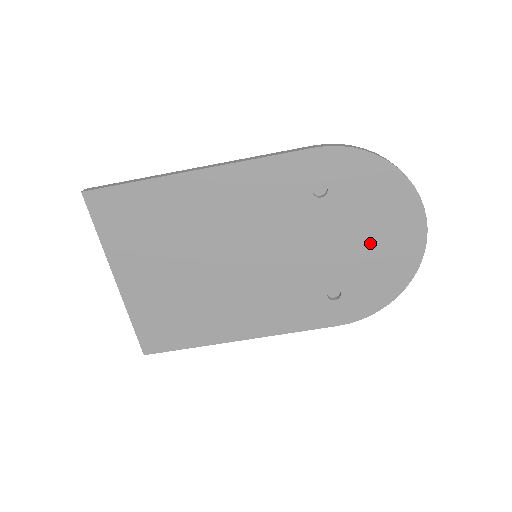
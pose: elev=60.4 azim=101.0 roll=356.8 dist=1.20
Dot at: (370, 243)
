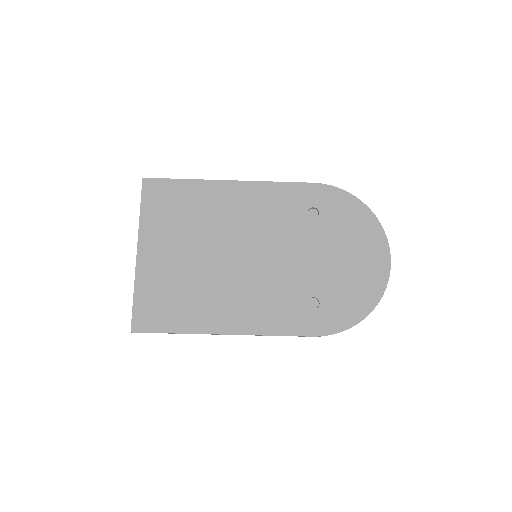
Dot at: (347, 262)
